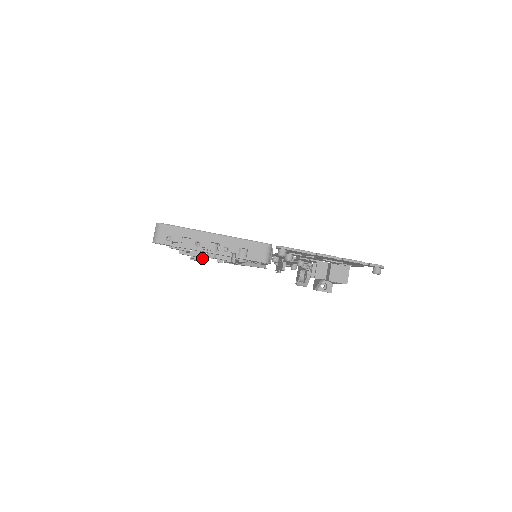
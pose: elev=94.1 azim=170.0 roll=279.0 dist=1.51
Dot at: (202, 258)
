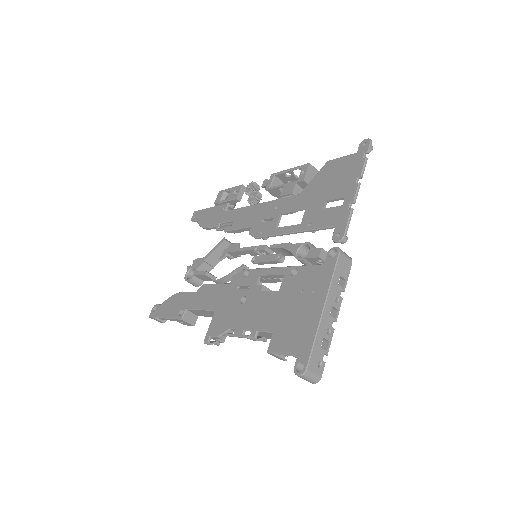
Dot at: occluded
